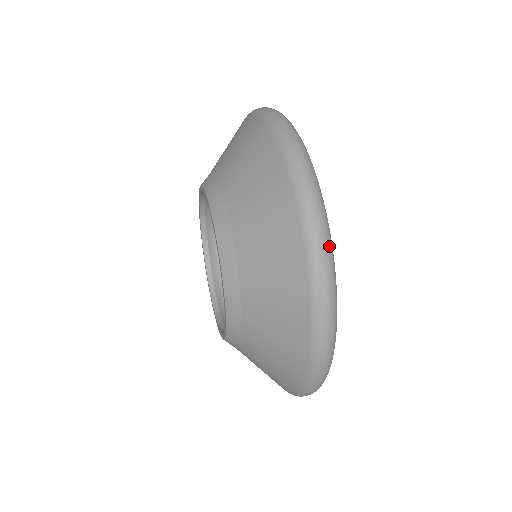
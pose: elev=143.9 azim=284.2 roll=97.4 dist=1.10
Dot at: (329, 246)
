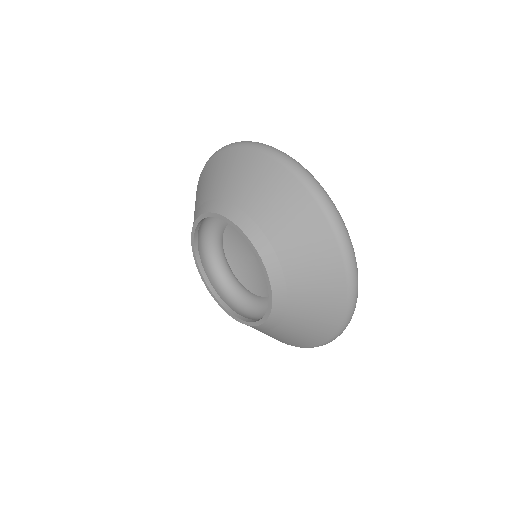
Dot at: occluded
